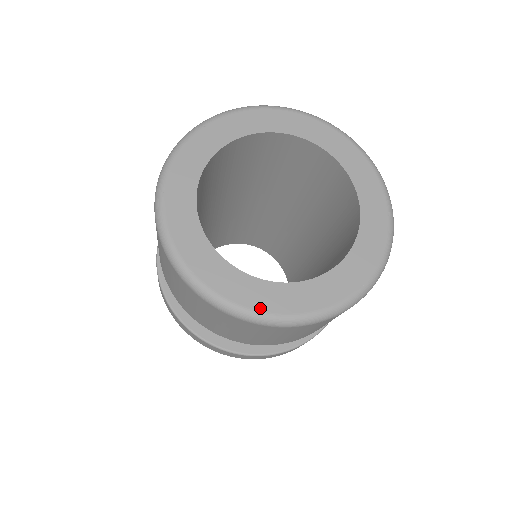
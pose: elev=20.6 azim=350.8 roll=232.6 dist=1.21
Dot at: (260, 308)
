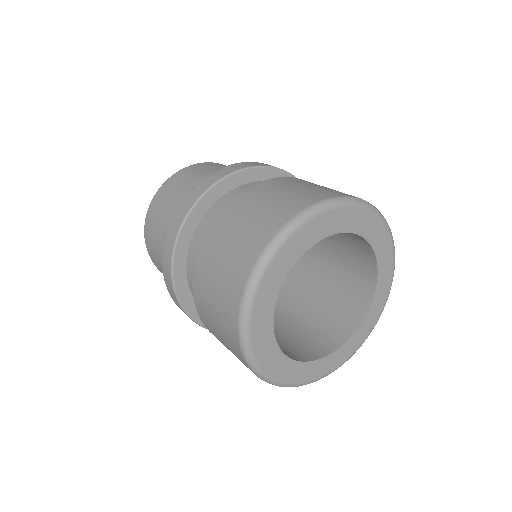
Dot at: (269, 372)
